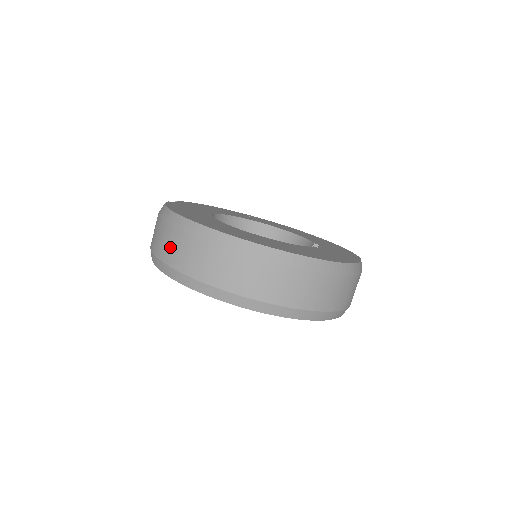
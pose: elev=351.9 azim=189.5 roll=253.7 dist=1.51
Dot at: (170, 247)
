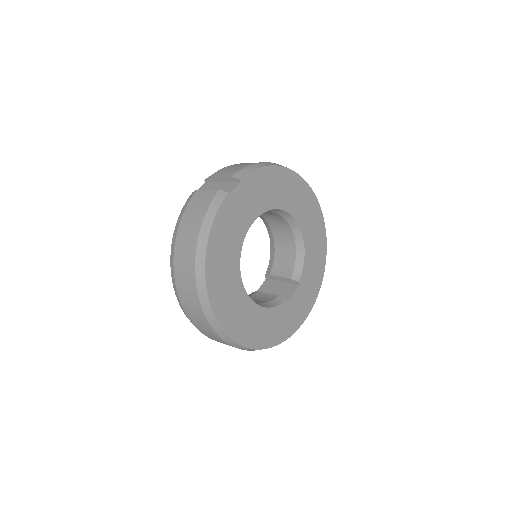
Dot at: (183, 270)
